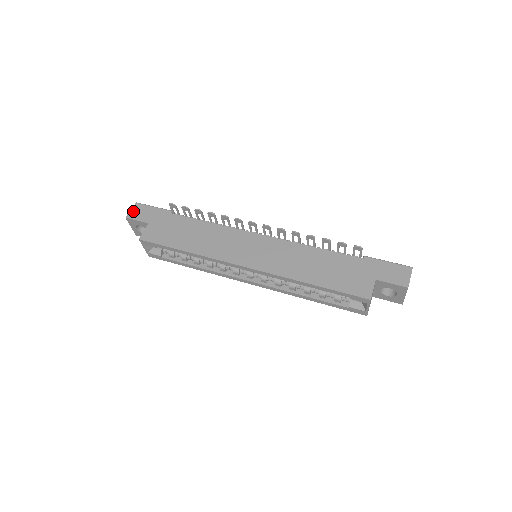
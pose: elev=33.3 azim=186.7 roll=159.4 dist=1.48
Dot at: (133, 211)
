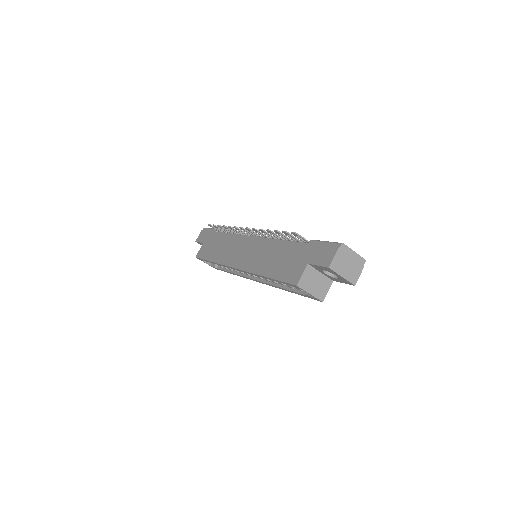
Dot at: (200, 235)
